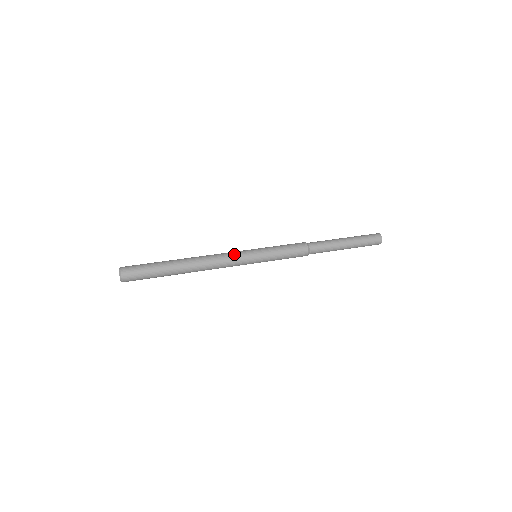
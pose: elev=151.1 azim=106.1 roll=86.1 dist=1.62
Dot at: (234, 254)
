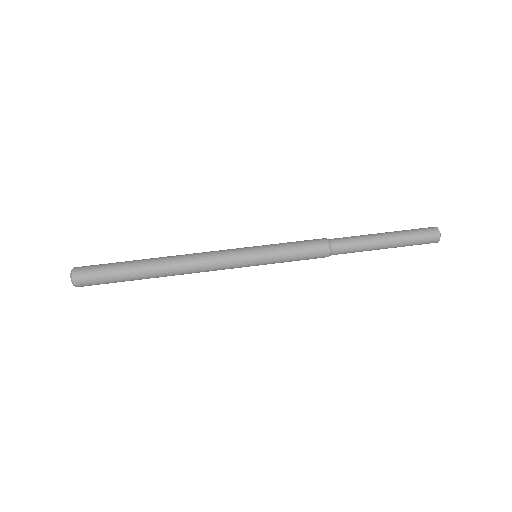
Dot at: (226, 266)
